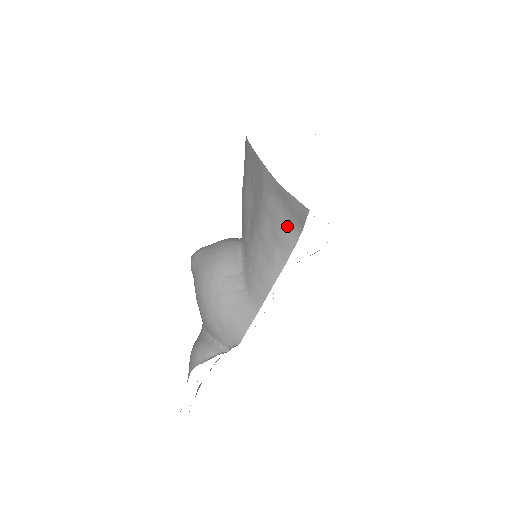
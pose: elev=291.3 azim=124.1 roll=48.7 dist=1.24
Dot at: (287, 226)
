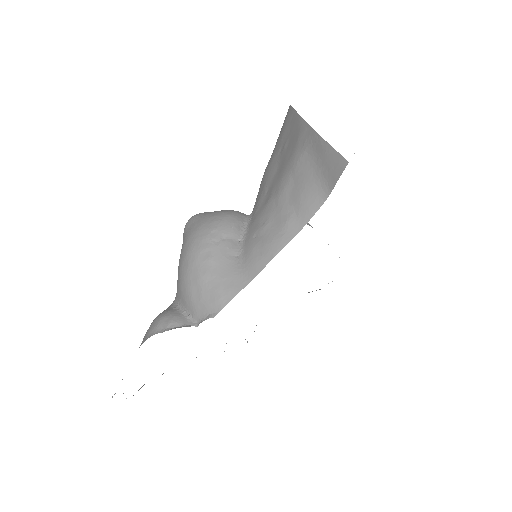
Dot at: (313, 187)
